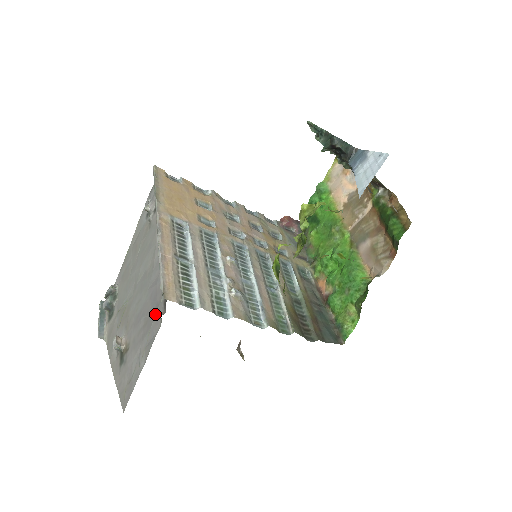
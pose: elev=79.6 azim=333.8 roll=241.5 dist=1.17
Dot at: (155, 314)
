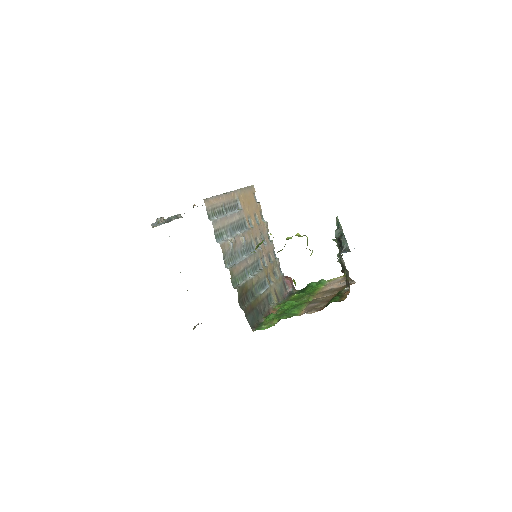
Dot at: occluded
